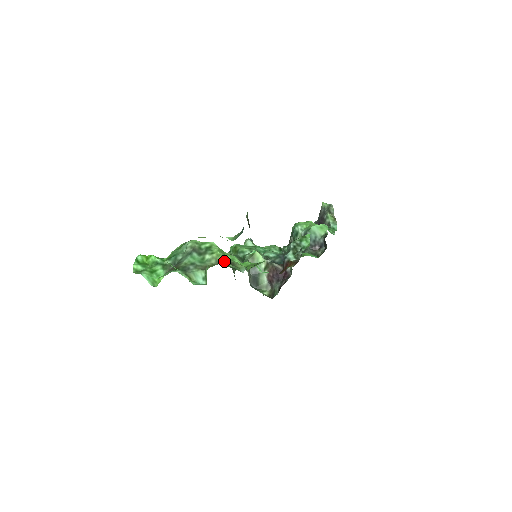
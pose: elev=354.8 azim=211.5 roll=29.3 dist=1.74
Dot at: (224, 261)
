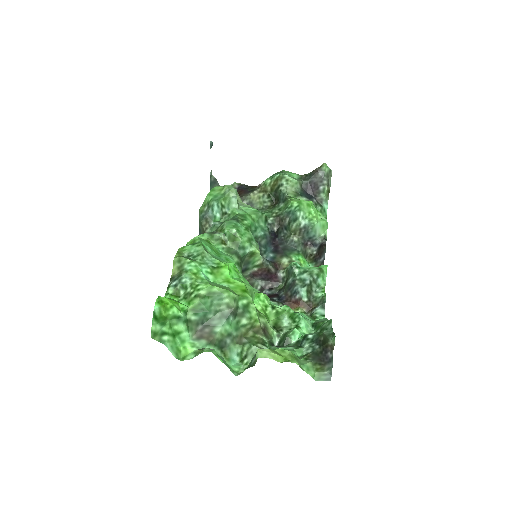
Dot at: (264, 336)
